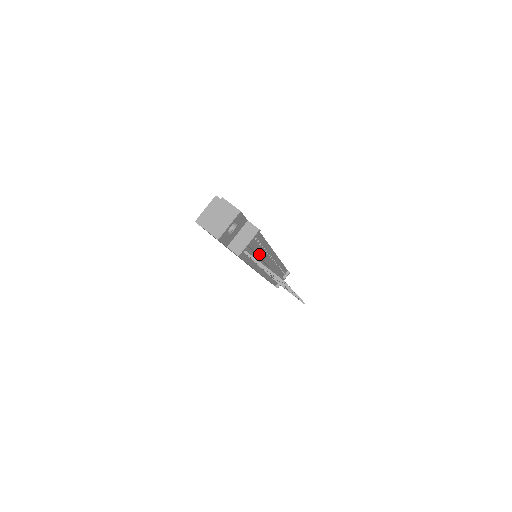
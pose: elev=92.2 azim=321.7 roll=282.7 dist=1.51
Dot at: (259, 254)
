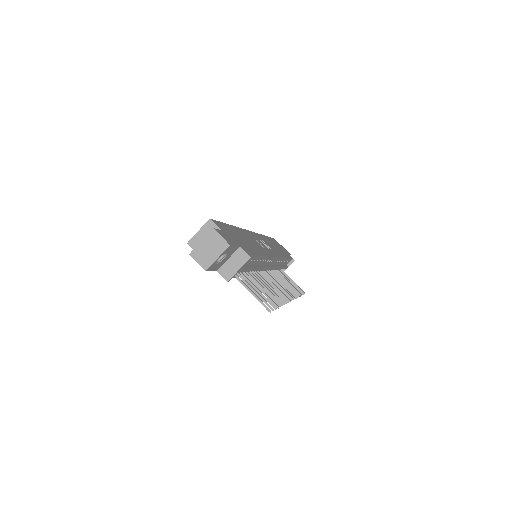
Dot at: (253, 269)
